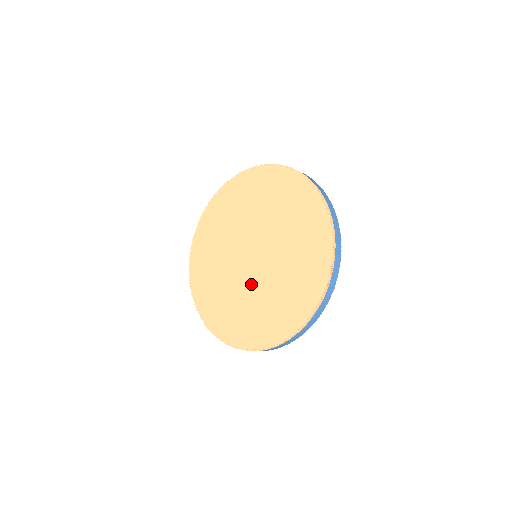
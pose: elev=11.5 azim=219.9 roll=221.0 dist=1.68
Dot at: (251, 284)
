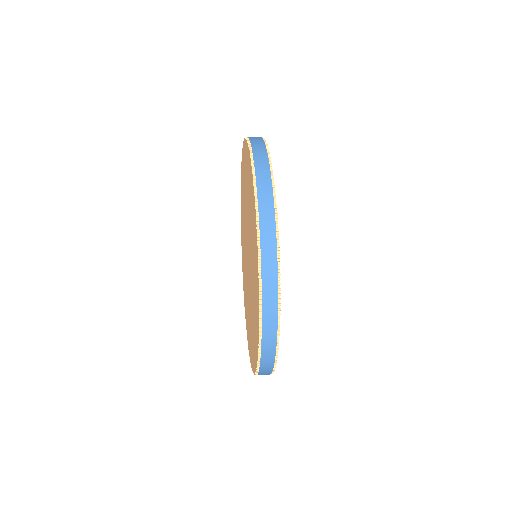
Dot at: occluded
